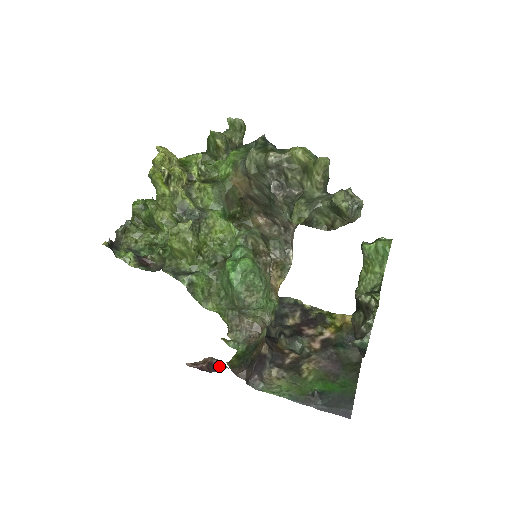
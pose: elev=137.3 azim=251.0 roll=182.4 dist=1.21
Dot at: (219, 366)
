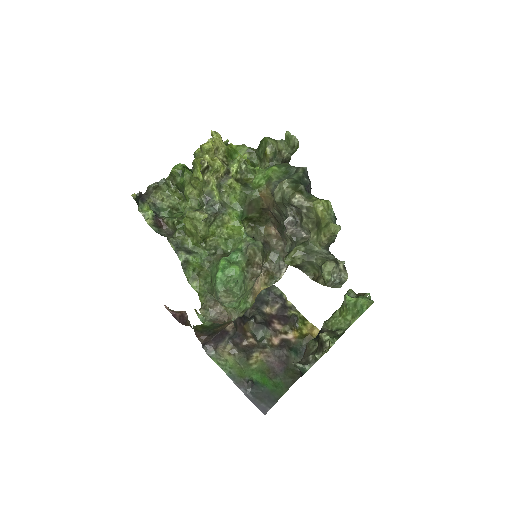
Dot at: (187, 323)
